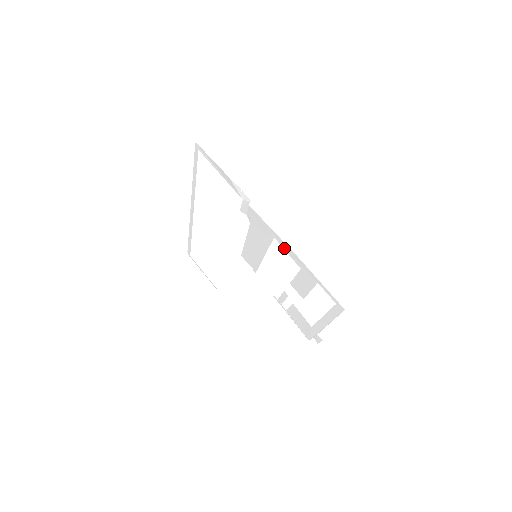
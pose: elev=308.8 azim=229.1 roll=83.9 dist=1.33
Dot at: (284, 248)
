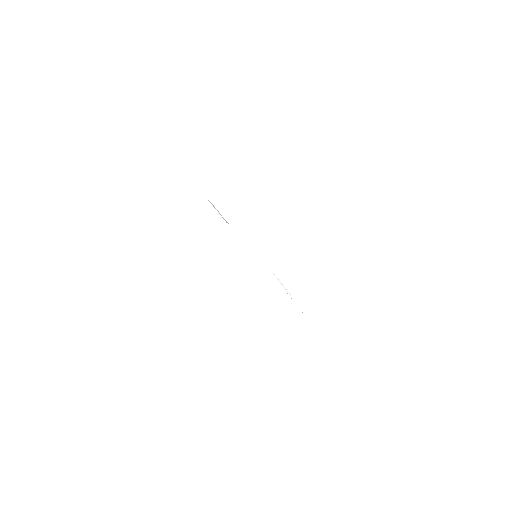
Dot at: occluded
